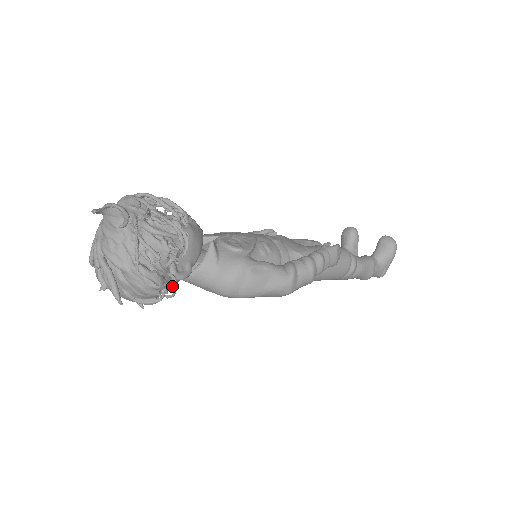
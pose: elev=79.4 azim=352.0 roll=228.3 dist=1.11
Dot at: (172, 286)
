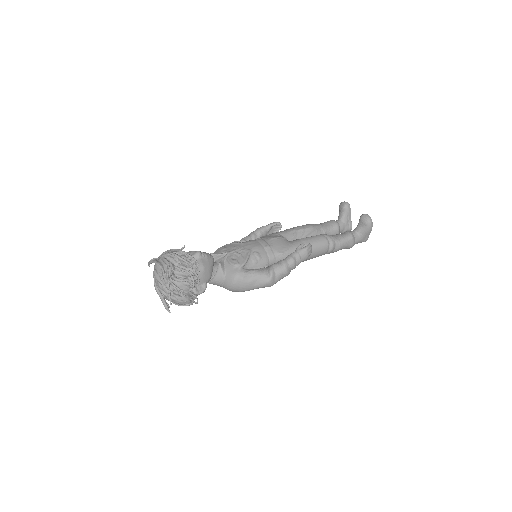
Dot at: occluded
